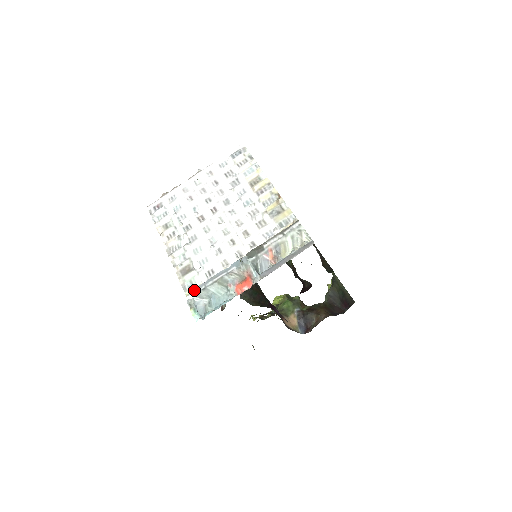
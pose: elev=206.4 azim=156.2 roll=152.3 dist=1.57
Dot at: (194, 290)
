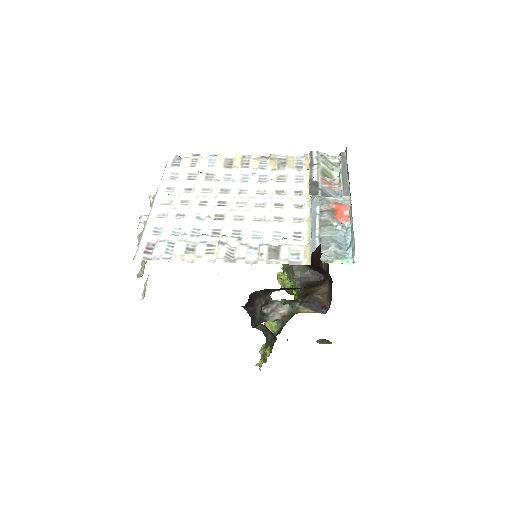
Dot at: (313, 248)
